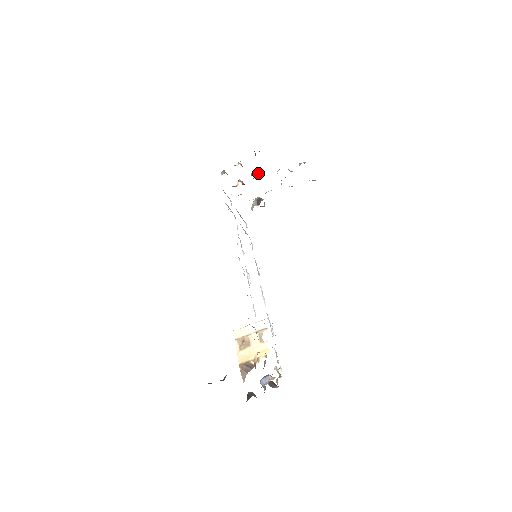
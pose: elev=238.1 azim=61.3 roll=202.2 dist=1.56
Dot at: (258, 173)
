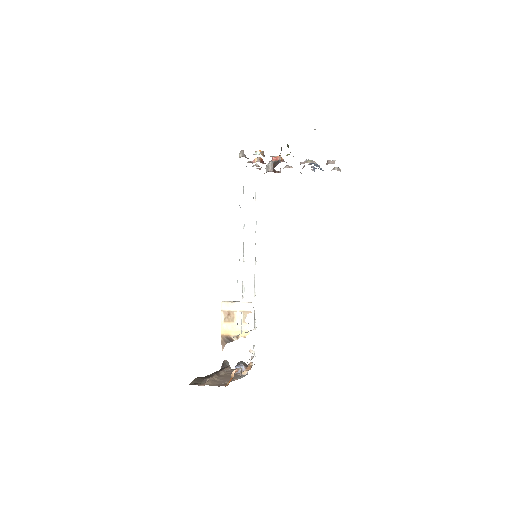
Dot at: (280, 157)
